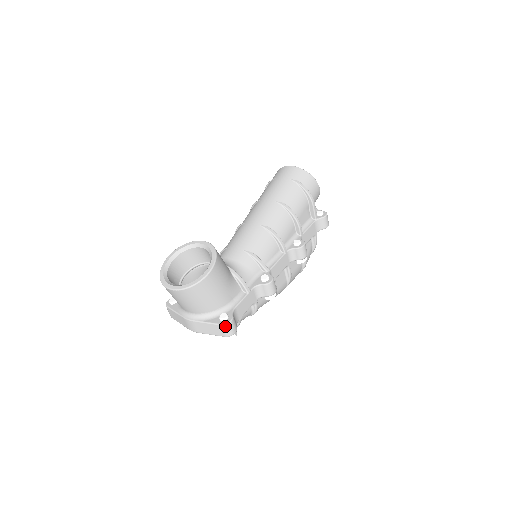
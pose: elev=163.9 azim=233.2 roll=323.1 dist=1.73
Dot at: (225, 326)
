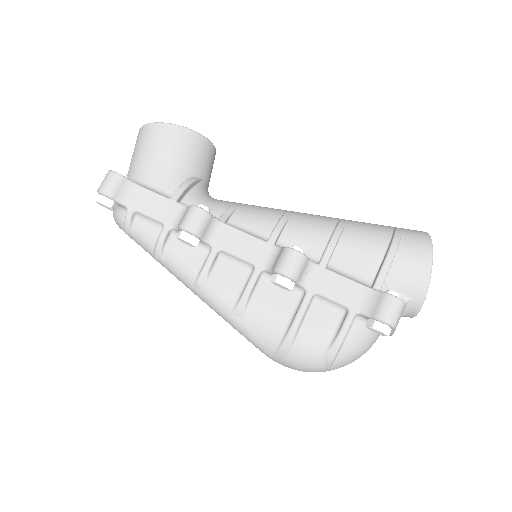
Dot at: (108, 173)
